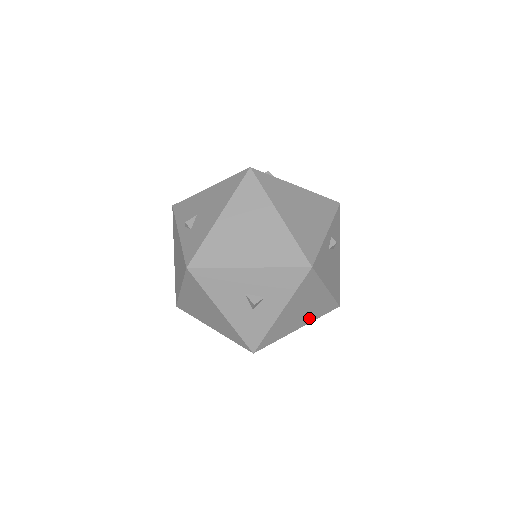
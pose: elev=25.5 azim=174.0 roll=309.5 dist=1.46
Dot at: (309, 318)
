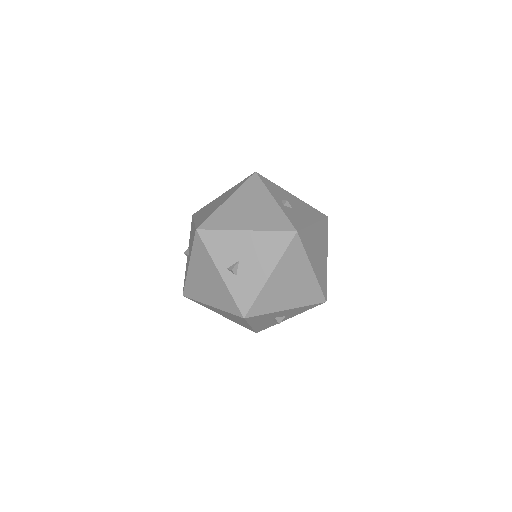
Dot at: occluded
